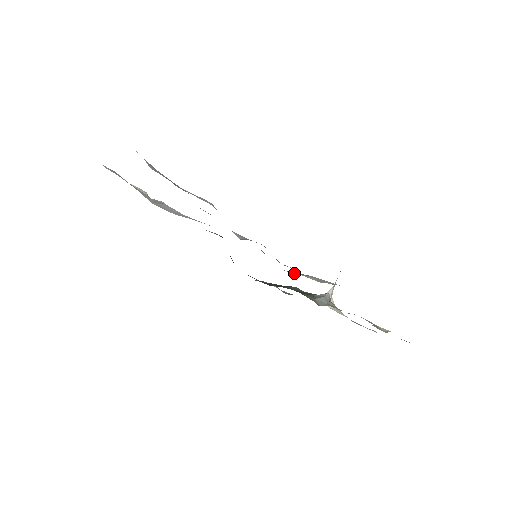
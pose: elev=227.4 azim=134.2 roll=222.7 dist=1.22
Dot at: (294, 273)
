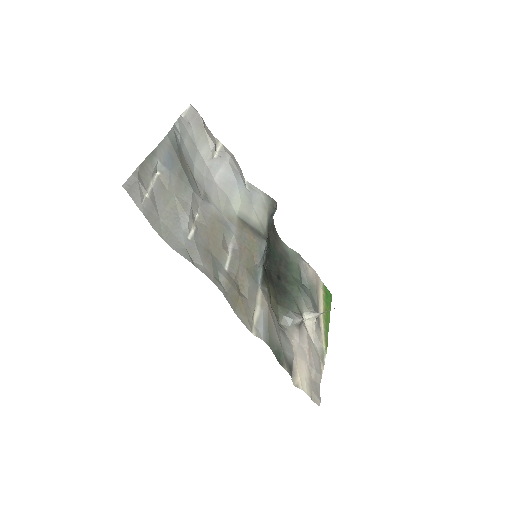
Dot at: (258, 297)
